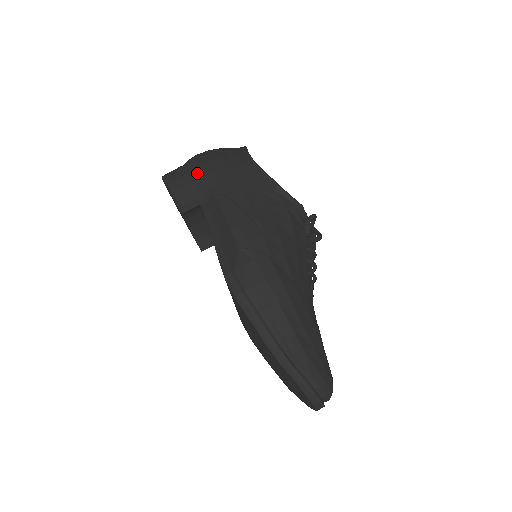
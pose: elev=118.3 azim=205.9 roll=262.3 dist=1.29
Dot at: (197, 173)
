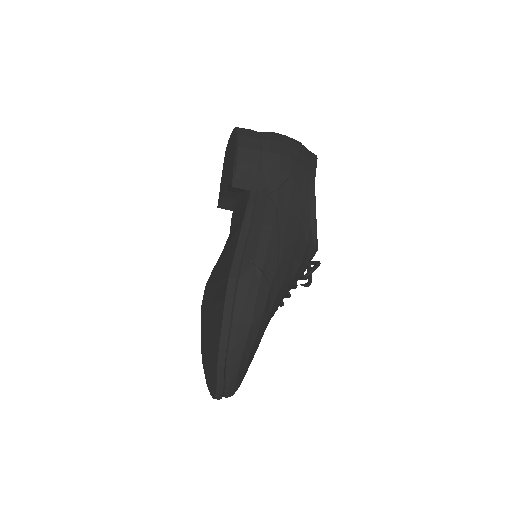
Dot at: (268, 160)
